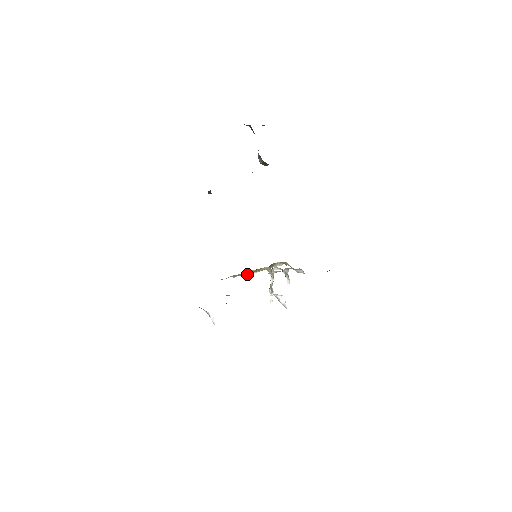
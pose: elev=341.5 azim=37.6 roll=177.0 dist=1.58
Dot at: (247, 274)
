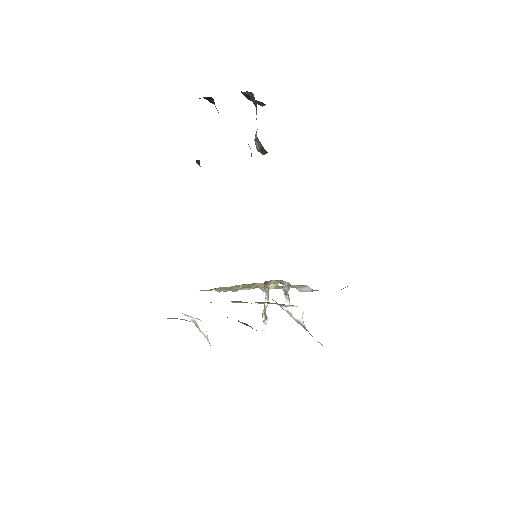
Dot at: (235, 290)
